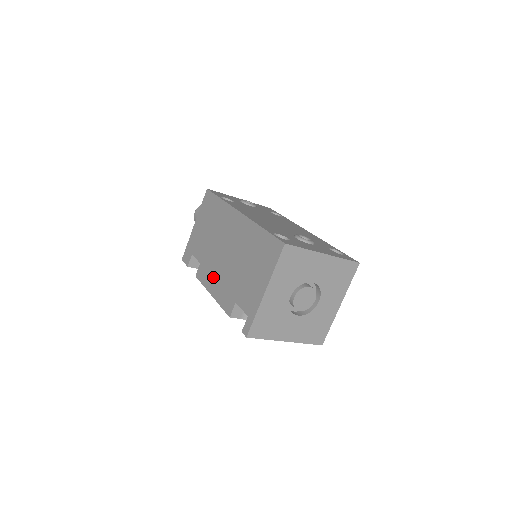
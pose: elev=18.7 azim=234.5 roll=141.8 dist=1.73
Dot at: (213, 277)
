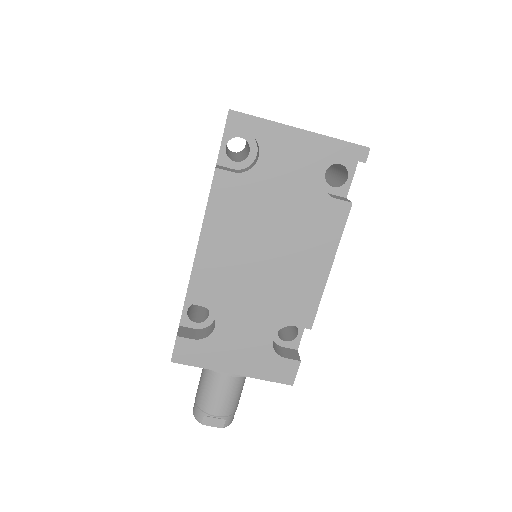
Dot at: occluded
